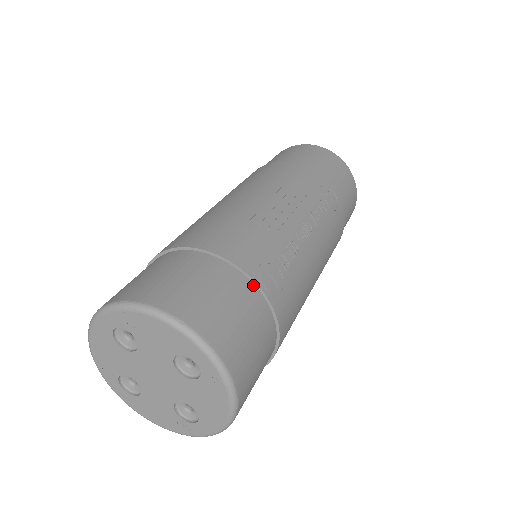
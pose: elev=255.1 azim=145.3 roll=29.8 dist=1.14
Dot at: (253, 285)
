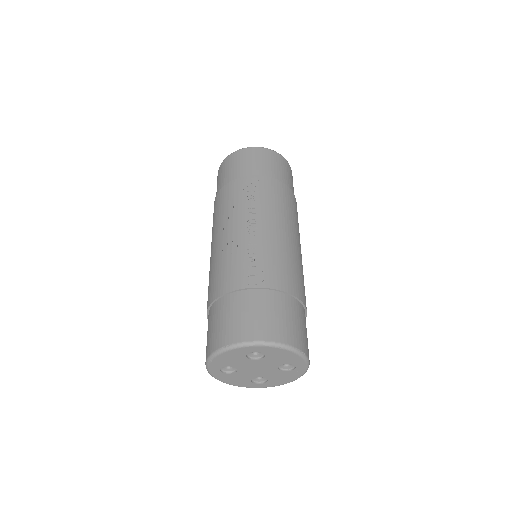
Dot at: (246, 291)
